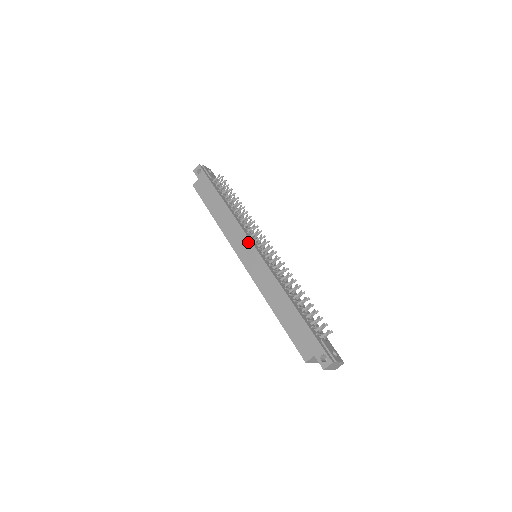
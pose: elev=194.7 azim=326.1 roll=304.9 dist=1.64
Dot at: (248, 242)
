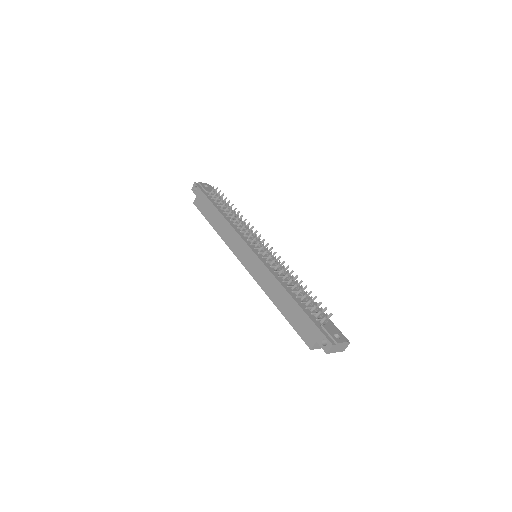
Dot at: (244, 245)
